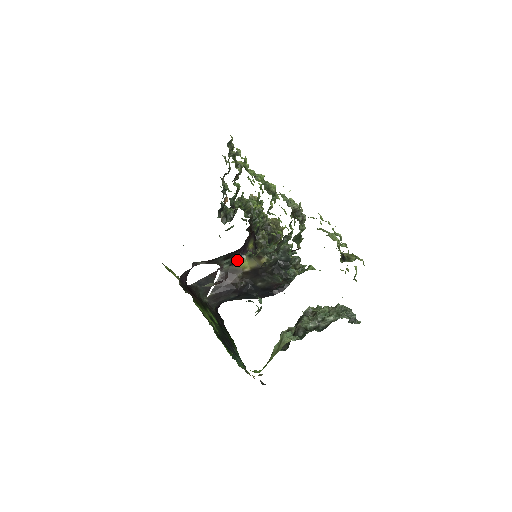
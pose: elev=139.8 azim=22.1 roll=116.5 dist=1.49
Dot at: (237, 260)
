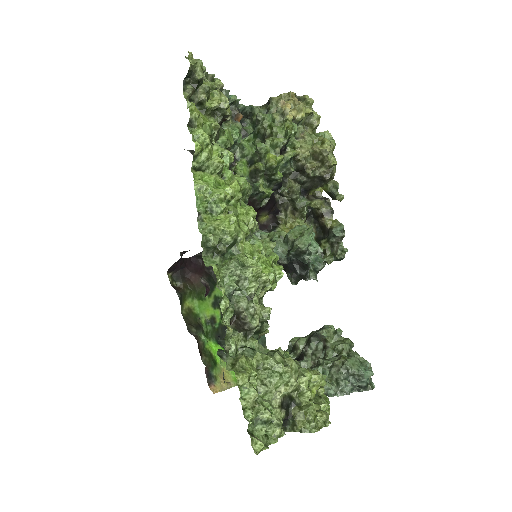
Dot at: occluded
